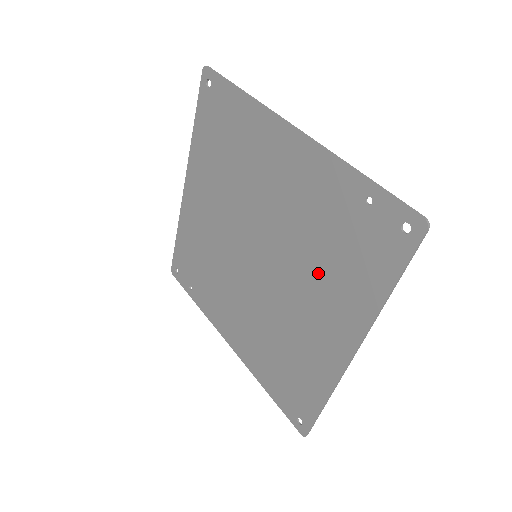
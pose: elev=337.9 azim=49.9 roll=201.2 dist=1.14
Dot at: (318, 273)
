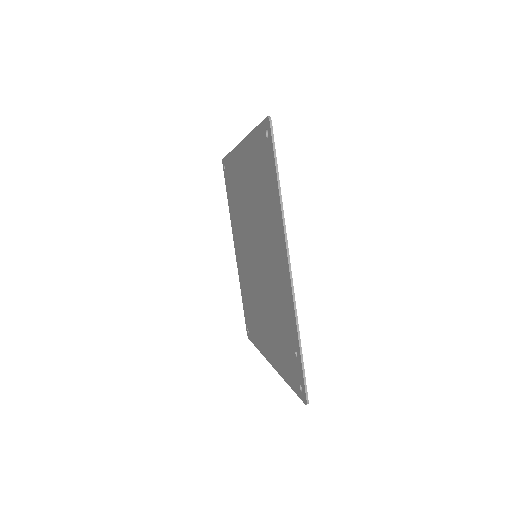
Dot at: (272, 322)
